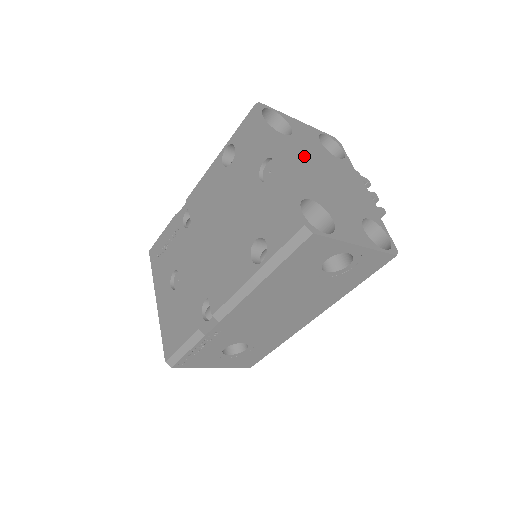
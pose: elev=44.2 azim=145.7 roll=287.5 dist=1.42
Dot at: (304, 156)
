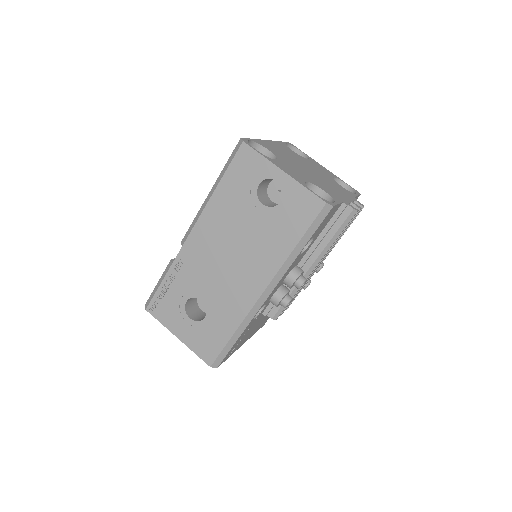
Dot at: (299, 159)
